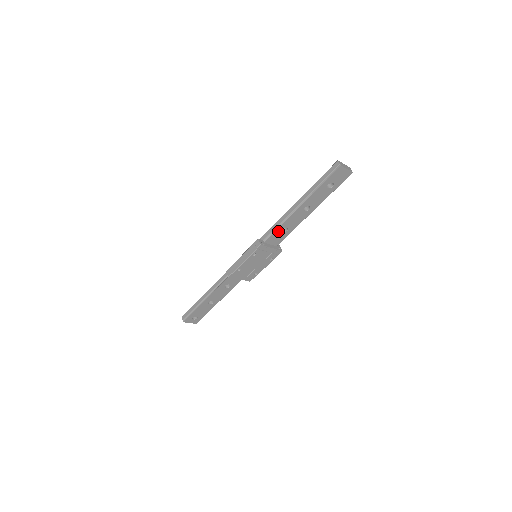
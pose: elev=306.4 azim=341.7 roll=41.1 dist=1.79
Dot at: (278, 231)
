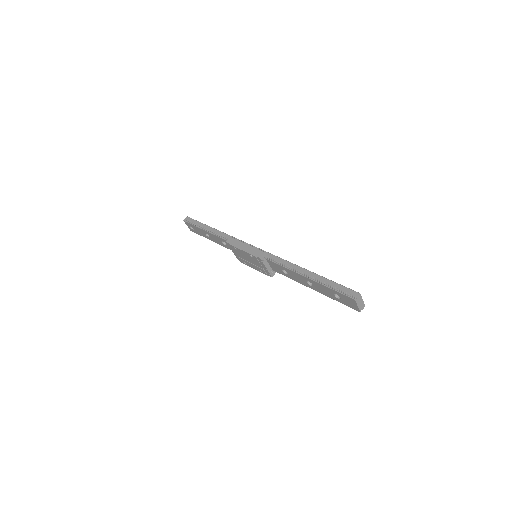
Dot at: (280, 267)
